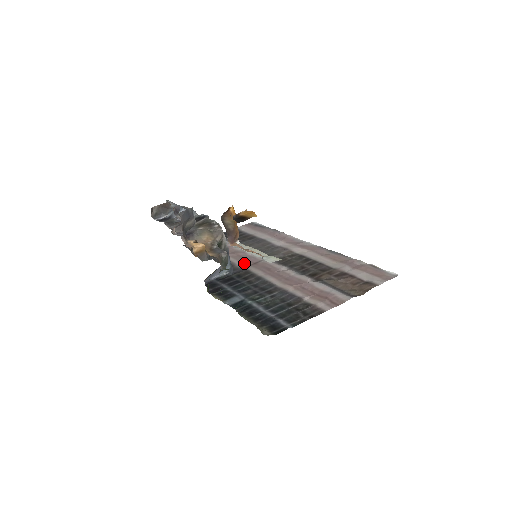
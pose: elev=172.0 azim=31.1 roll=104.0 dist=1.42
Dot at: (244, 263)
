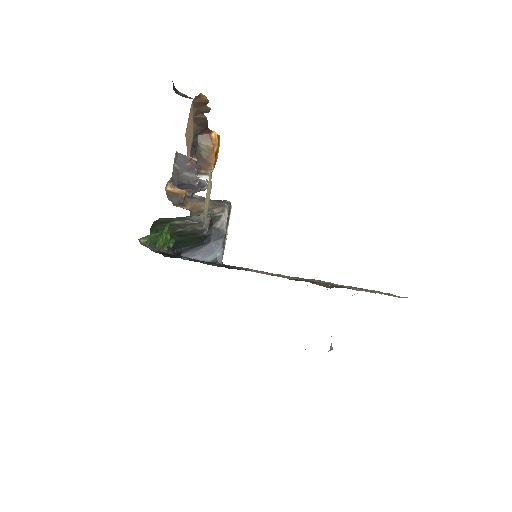
Dot at: occluded
